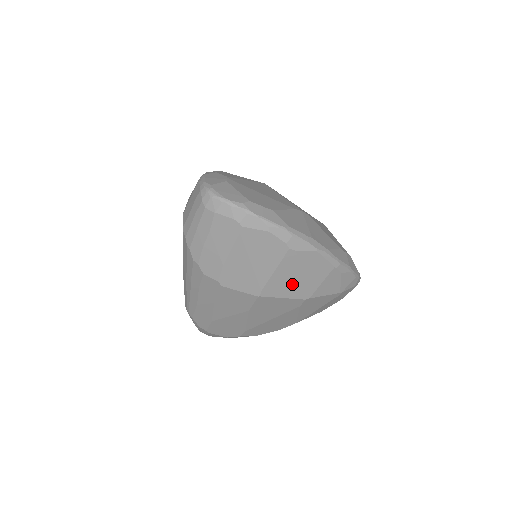
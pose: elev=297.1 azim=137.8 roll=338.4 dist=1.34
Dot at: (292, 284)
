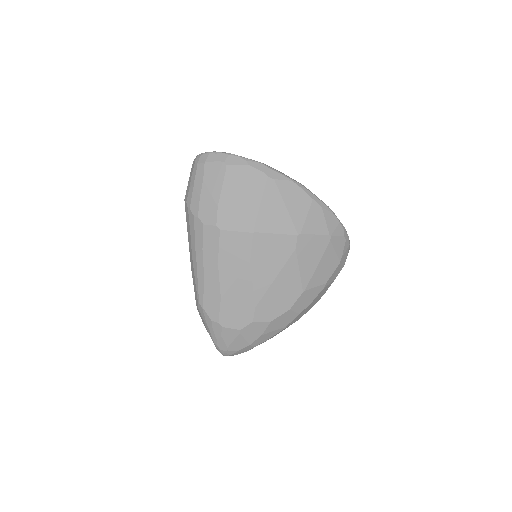
Dot at: (280, 217)
